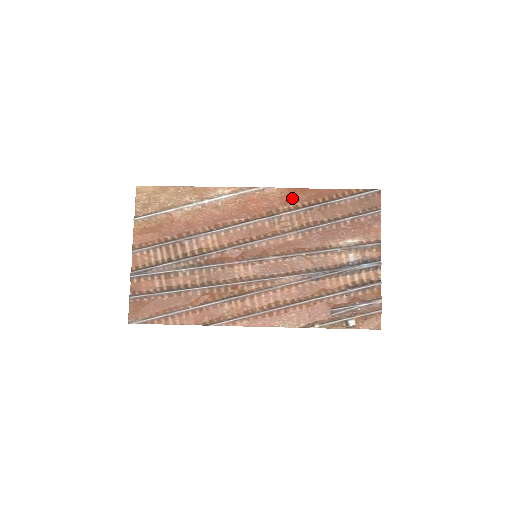
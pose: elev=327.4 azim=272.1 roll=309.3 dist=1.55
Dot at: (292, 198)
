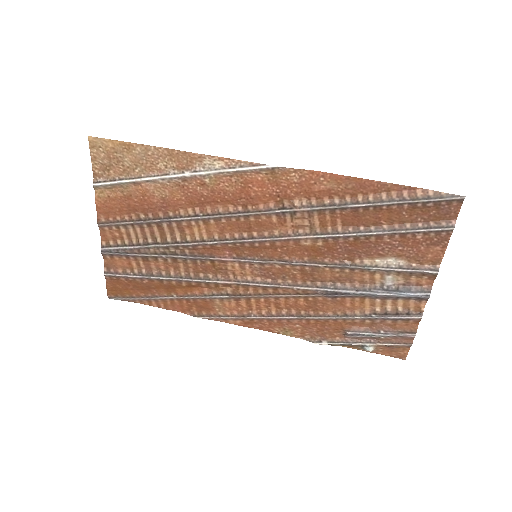
Dot at: (316, 187)
